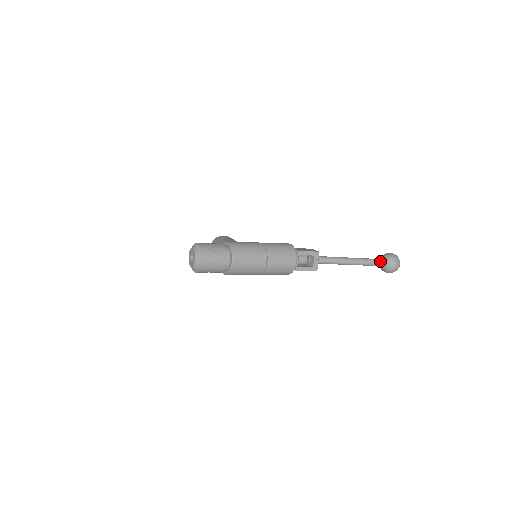
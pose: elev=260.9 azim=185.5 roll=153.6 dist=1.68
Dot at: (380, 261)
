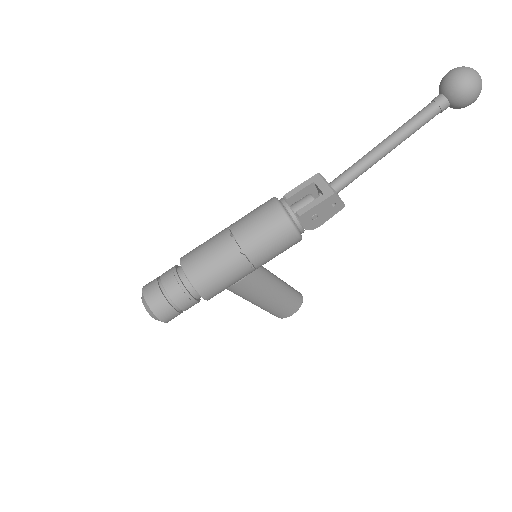
Dot at: (434, 99)
